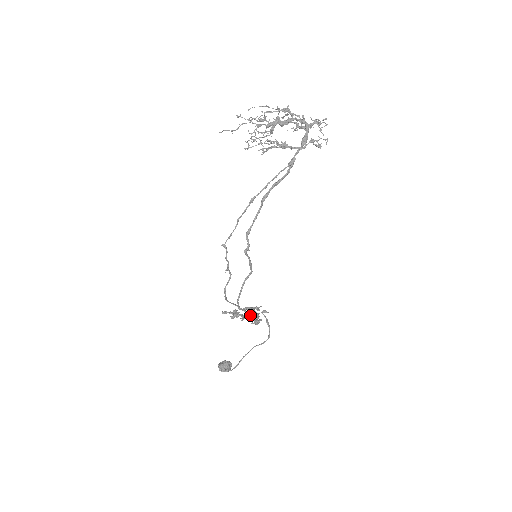
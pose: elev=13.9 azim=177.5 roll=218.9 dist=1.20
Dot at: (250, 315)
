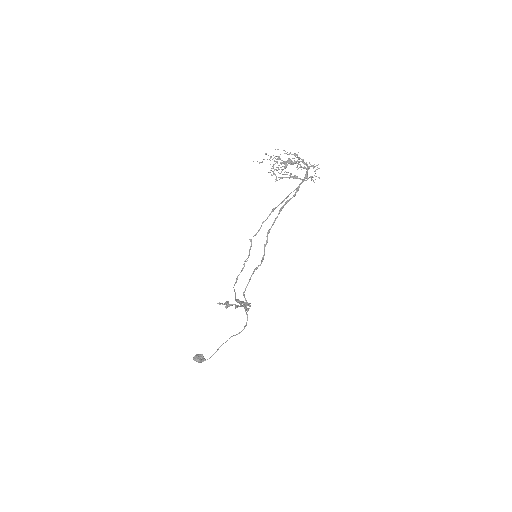
Dot at: (247, 302)
